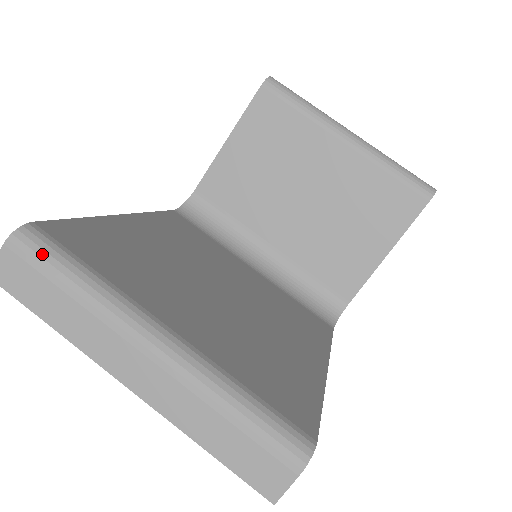
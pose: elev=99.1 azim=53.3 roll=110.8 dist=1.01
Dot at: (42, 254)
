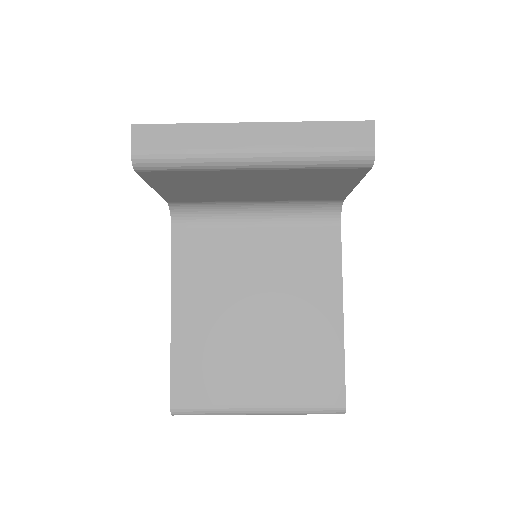
Dot at: (189, 414)
